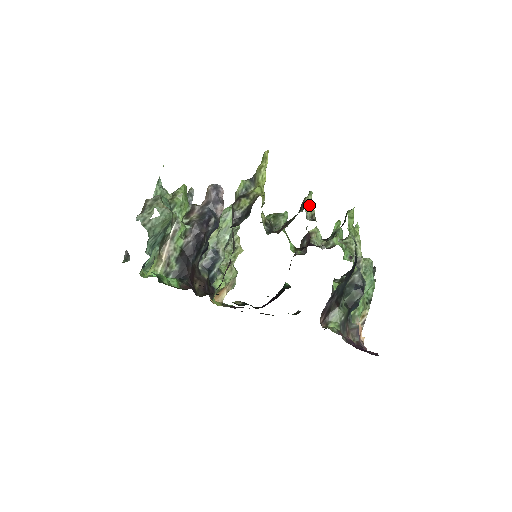
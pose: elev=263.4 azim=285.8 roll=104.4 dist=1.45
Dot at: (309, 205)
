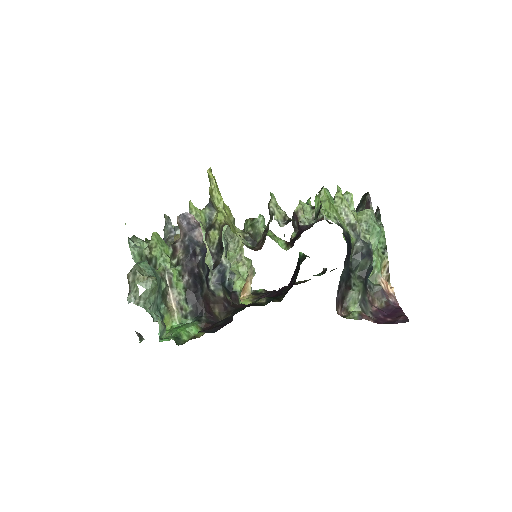
Dot at: (276, 210)
